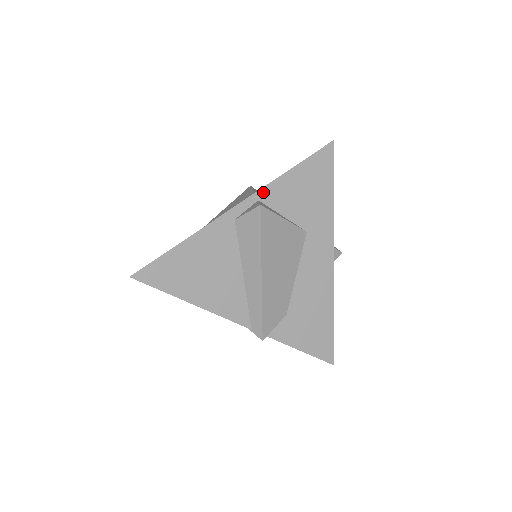
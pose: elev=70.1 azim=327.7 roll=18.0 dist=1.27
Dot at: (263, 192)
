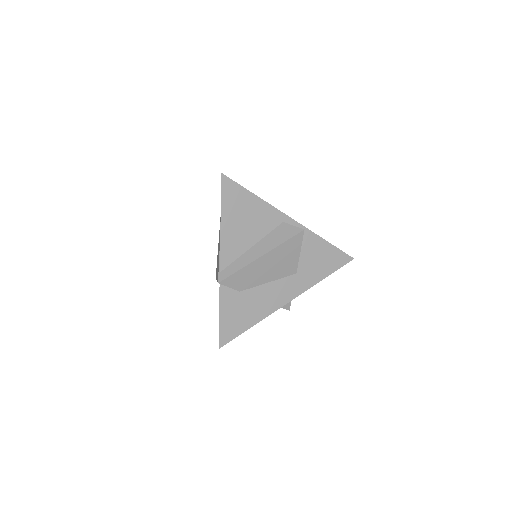
Dot at: (306, 231)
